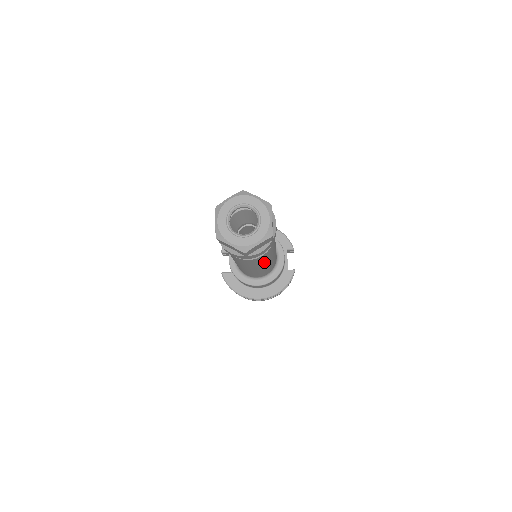
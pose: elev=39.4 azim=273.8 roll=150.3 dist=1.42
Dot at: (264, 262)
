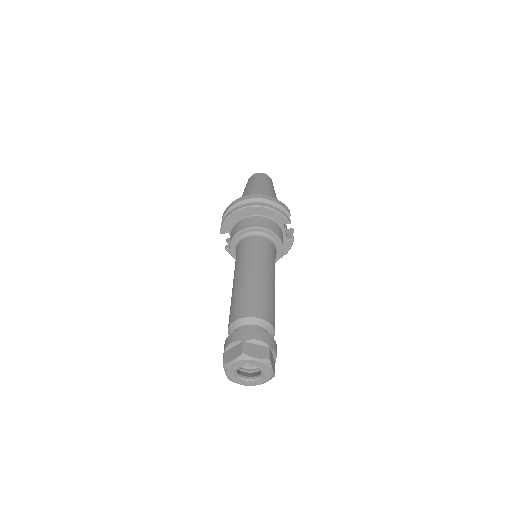
Dot at: occluded
